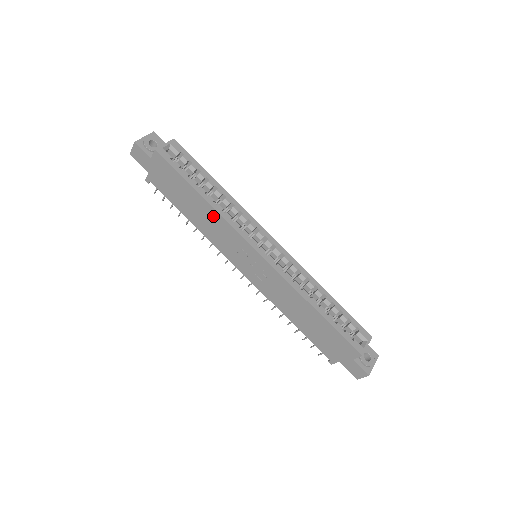
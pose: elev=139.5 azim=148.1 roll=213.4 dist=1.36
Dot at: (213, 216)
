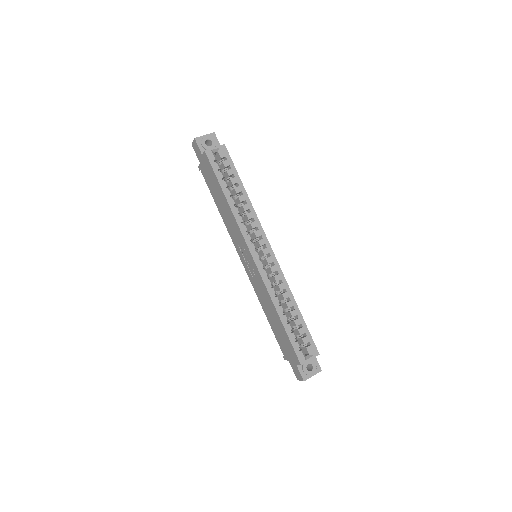
Dot at: (231, 215)
